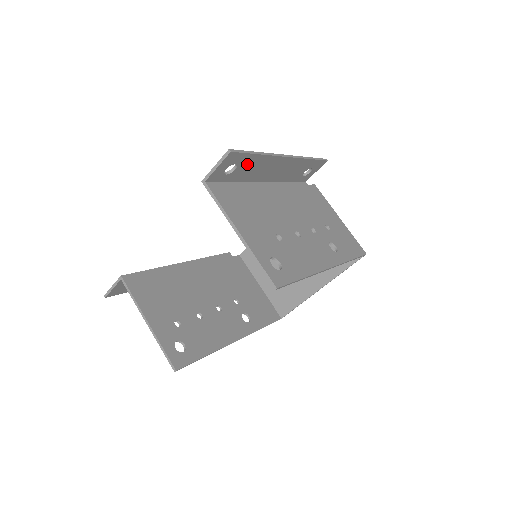
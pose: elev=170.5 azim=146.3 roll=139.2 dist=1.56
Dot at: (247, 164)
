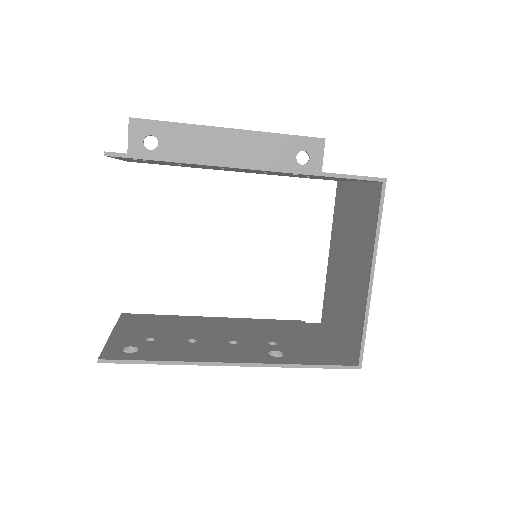
Dot at: (170, 137)
